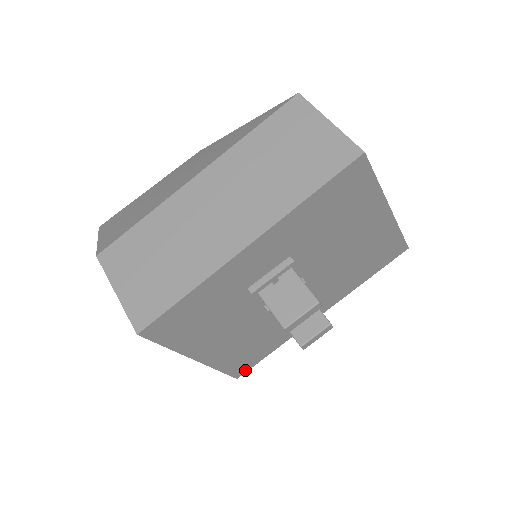
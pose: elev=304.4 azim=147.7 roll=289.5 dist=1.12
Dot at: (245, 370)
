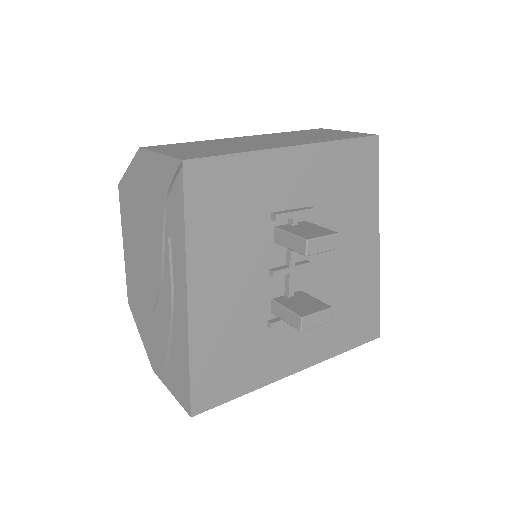
Dot at: (205, 405)
